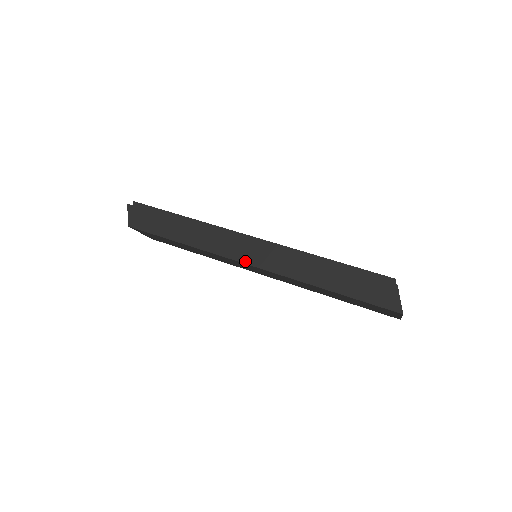
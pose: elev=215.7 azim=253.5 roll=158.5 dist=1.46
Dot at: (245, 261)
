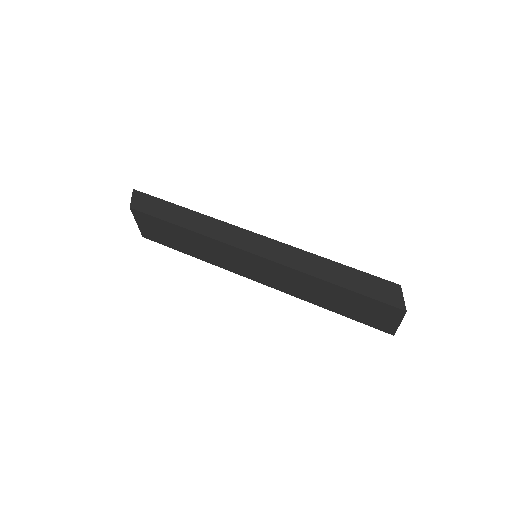
Dot at: (250, 250)
